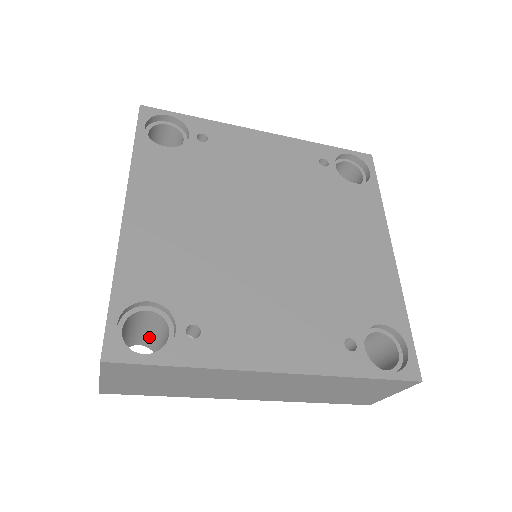
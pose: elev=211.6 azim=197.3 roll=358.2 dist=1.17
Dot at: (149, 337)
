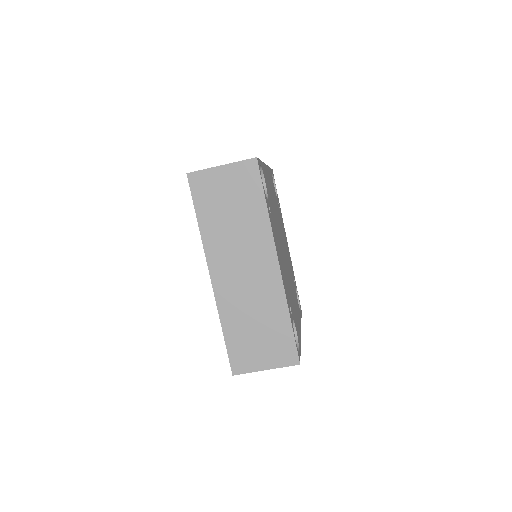
Dot at: occluded
